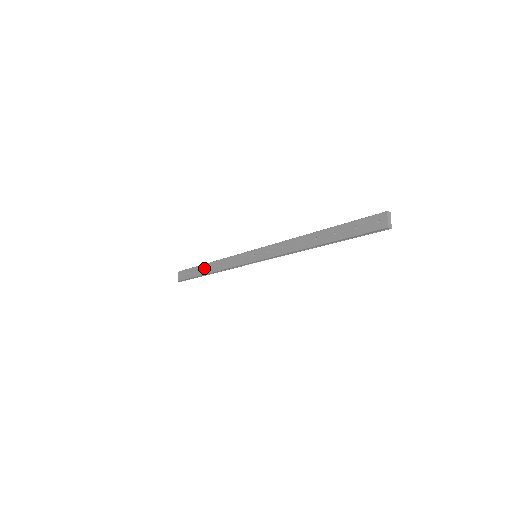
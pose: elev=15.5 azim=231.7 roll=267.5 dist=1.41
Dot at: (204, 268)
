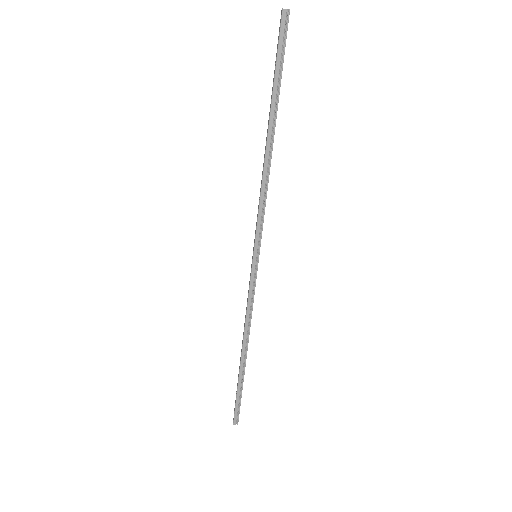
Dot at: (240, 359)
